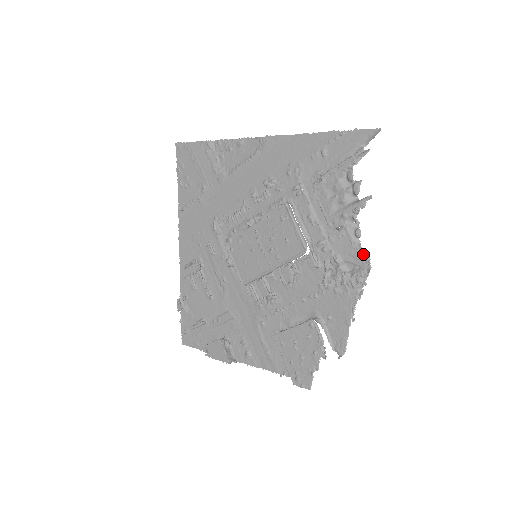
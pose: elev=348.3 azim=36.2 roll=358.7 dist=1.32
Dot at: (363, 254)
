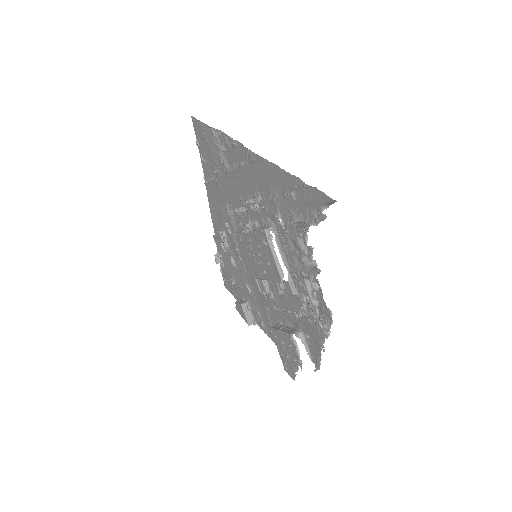
Dot at: (326, 307)
